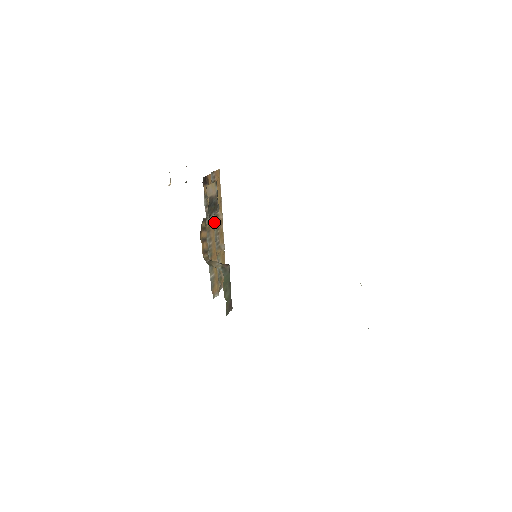
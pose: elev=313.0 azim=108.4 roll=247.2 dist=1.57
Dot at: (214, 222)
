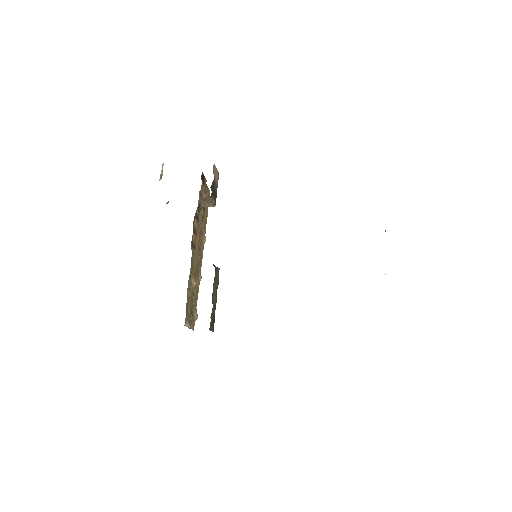
Dot at: (200, 234)
